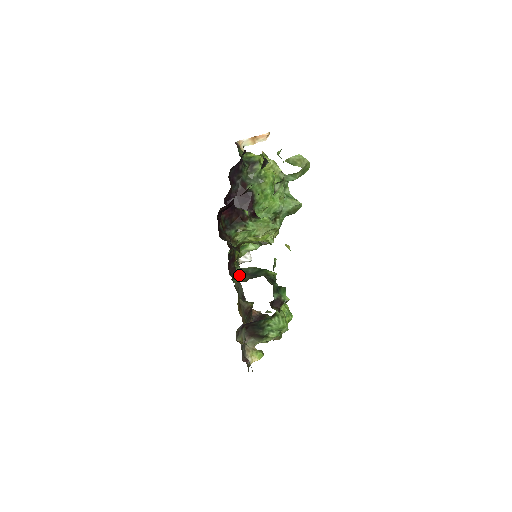
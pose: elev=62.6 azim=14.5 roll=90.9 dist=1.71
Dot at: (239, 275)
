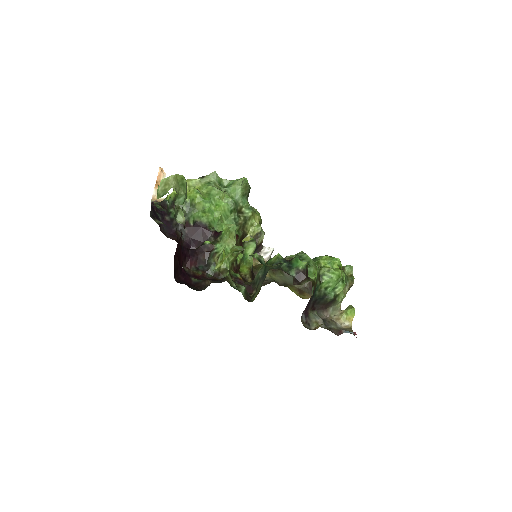
Dot at: (256, 287)
